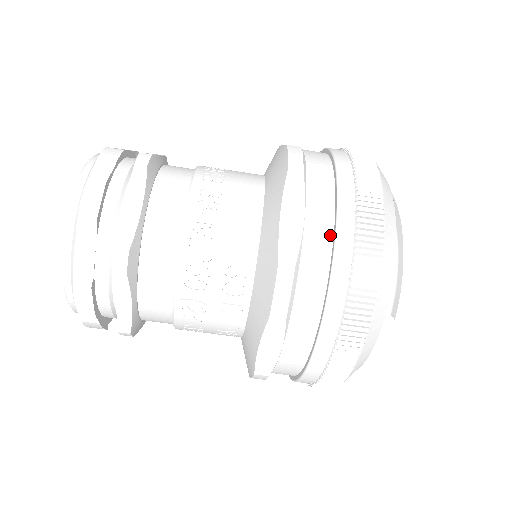
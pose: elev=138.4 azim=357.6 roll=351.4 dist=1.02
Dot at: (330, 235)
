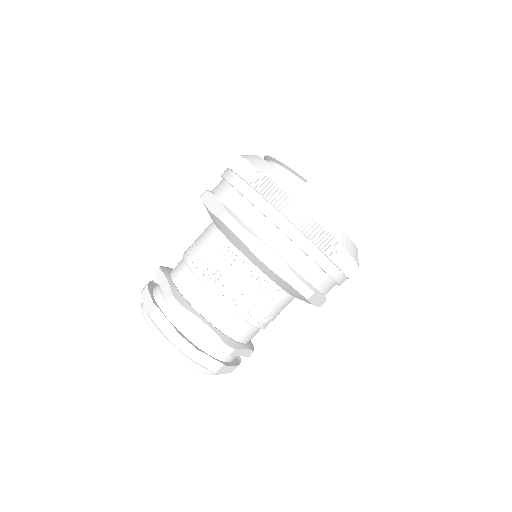
Dot at: (232, 189)
